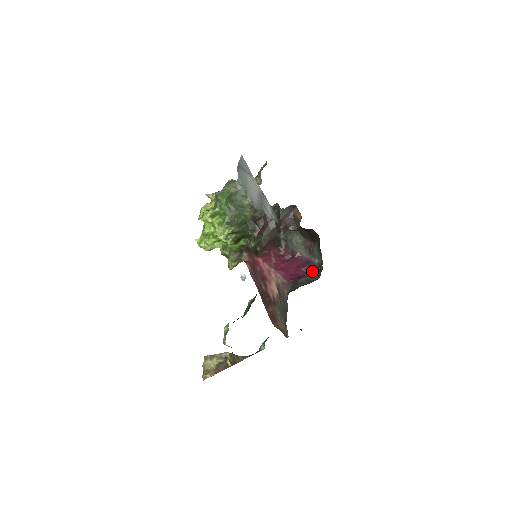
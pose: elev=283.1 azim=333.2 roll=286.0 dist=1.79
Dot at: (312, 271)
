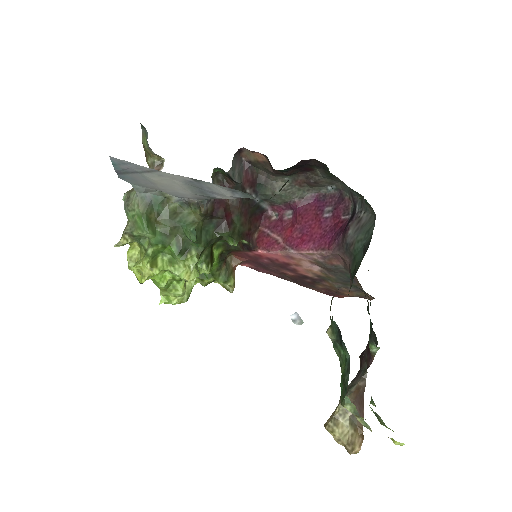
Dot at: (341, 208)
